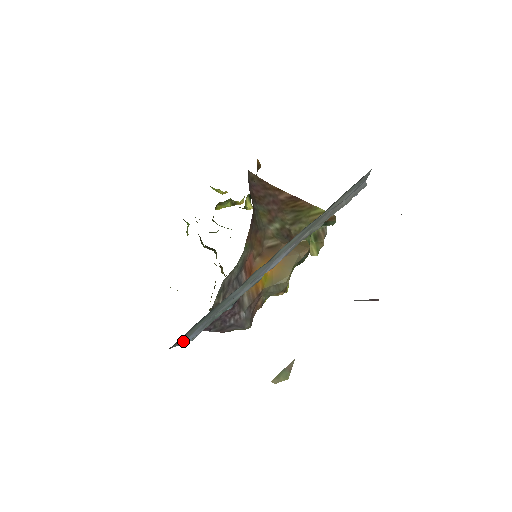
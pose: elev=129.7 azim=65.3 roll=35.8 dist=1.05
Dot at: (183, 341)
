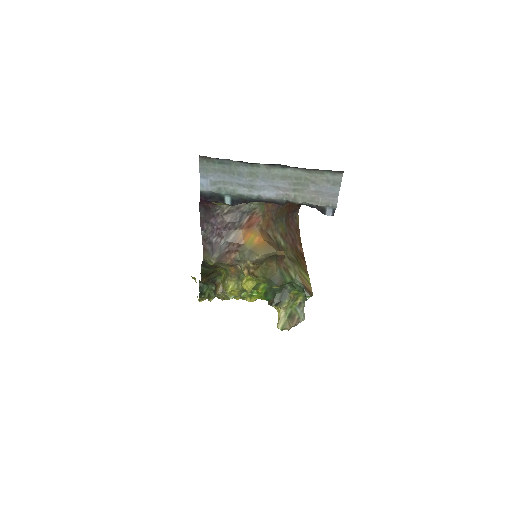
Dot at: (203, 173)
